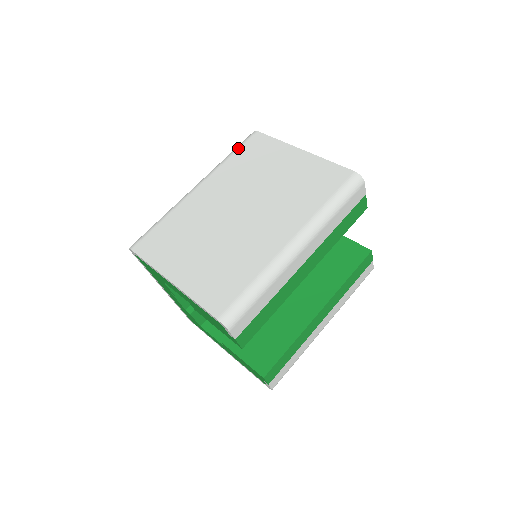
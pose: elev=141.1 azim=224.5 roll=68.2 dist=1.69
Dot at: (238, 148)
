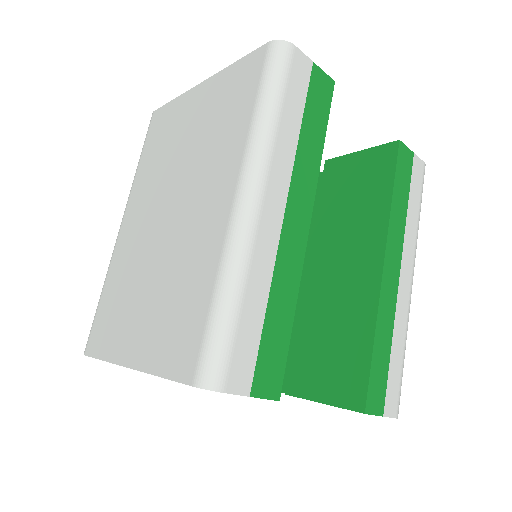
Dot at: (143, 147)
